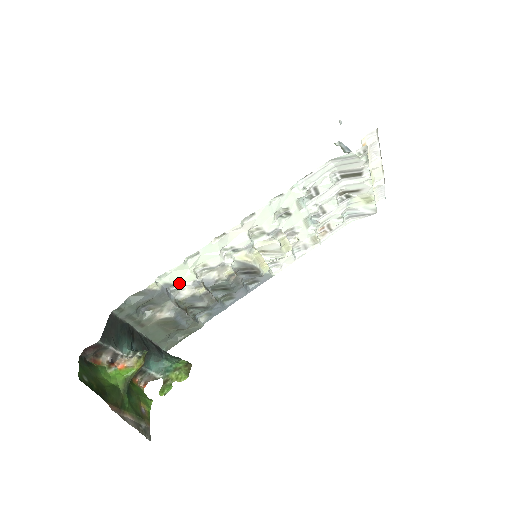
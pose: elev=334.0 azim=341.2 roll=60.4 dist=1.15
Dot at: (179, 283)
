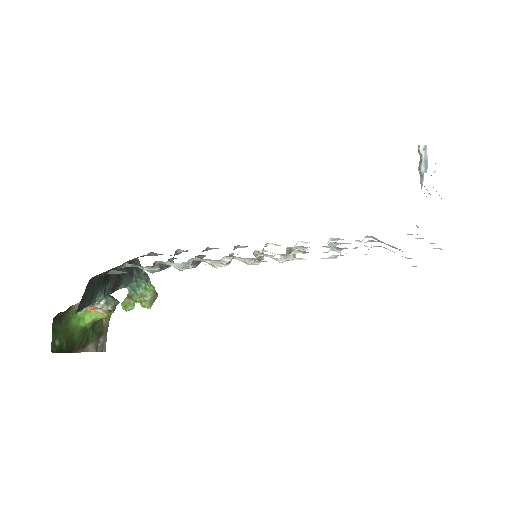
Dot at: (168, 261)
